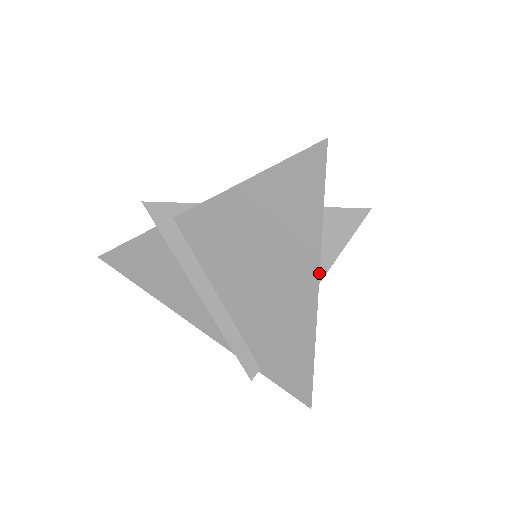
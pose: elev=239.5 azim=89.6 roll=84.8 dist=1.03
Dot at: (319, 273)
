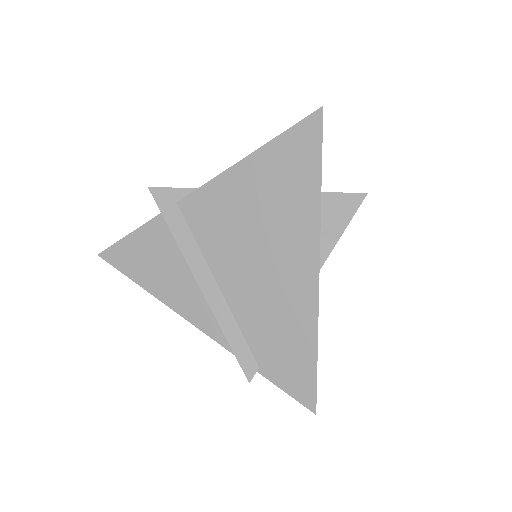
Dot at: (319, 243)
